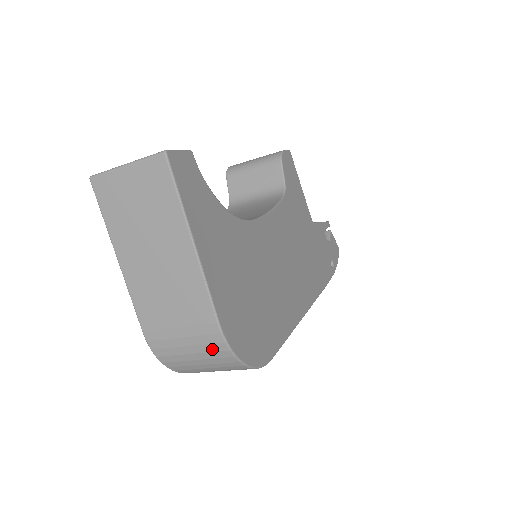
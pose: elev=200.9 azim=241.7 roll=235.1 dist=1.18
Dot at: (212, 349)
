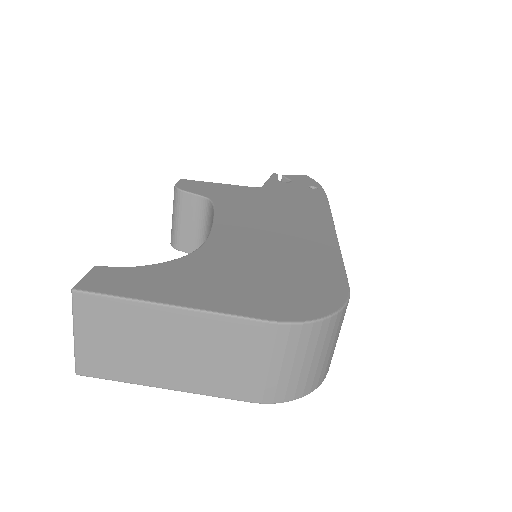
Dot at: (294, 342)
